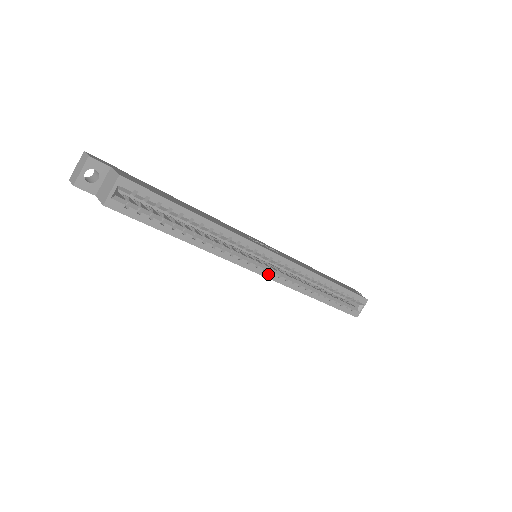
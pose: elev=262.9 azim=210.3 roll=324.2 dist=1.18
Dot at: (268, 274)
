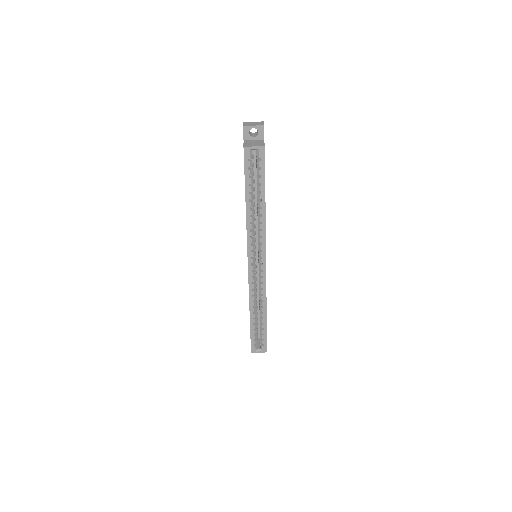
Dot at: (251, 269)
